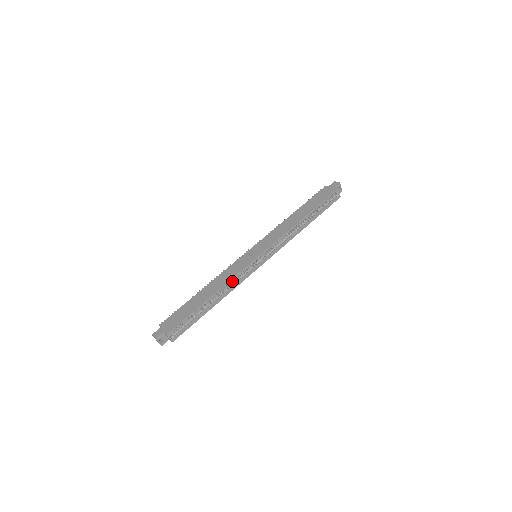
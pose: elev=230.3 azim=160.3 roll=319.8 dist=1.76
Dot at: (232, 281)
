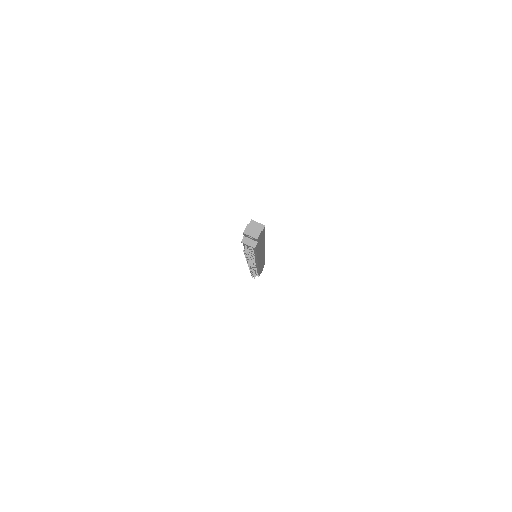
Dot at: occluded
